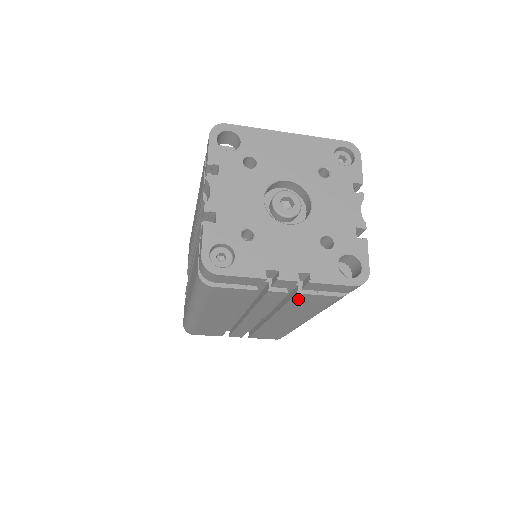
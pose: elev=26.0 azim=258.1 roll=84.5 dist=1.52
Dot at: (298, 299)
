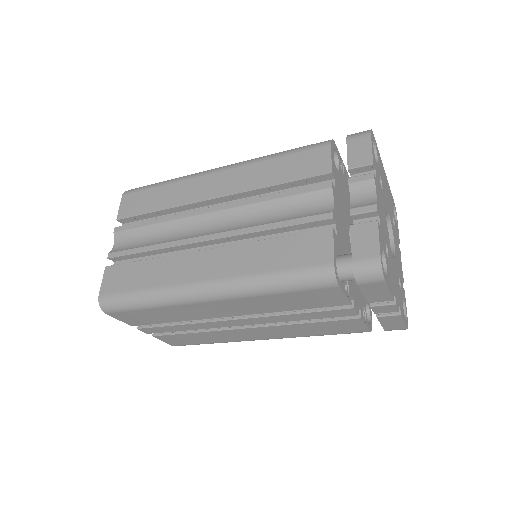
Dot at: (342, 322)
